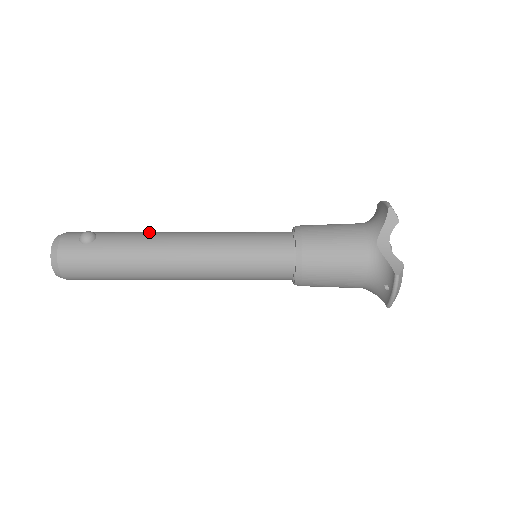
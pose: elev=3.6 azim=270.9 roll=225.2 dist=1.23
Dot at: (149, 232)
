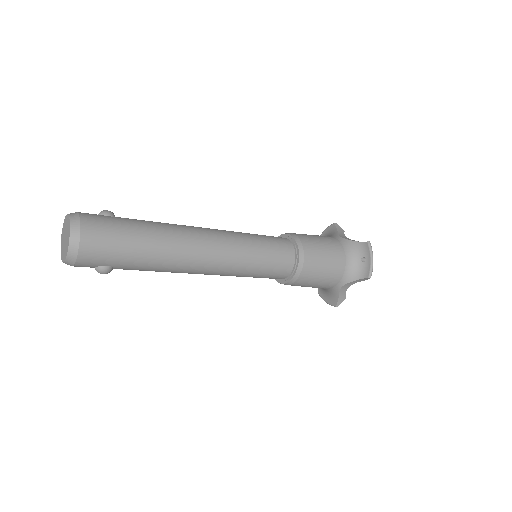
Dot at: occluded
